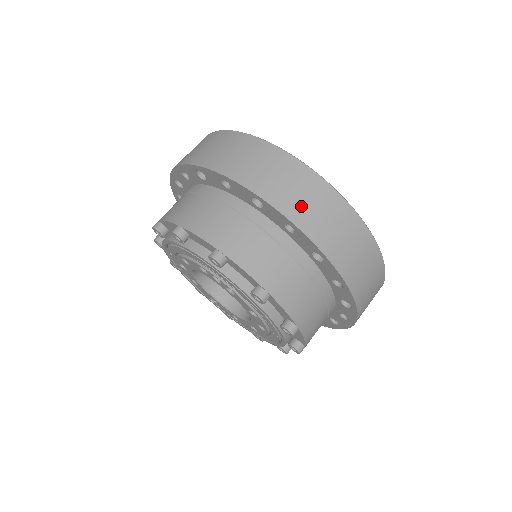
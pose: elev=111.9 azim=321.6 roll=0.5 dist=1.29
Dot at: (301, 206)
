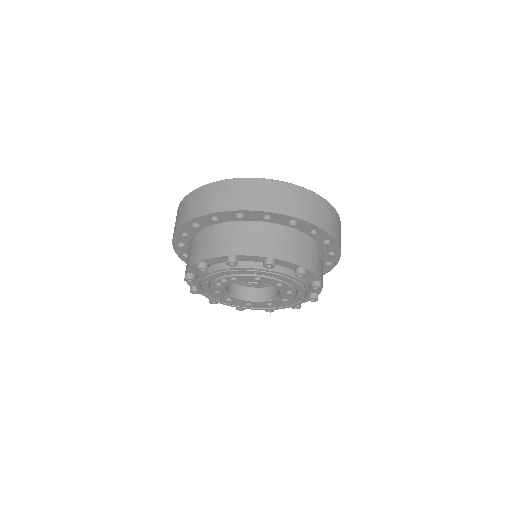
Dot at: (207, 204)
